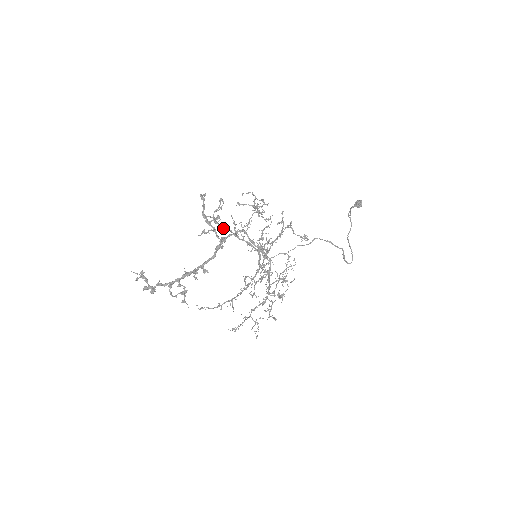
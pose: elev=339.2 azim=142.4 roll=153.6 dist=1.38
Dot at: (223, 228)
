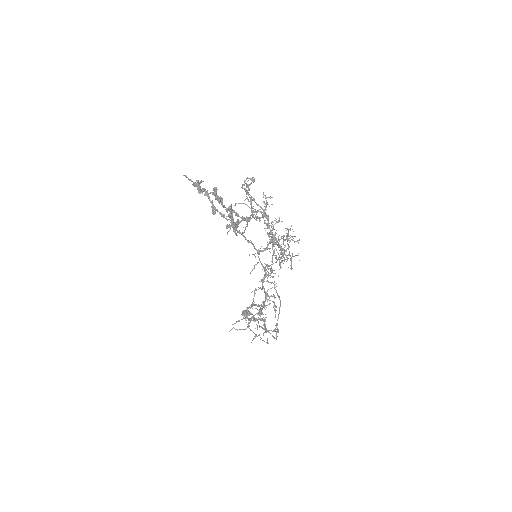
Dot at: (254, 198)
